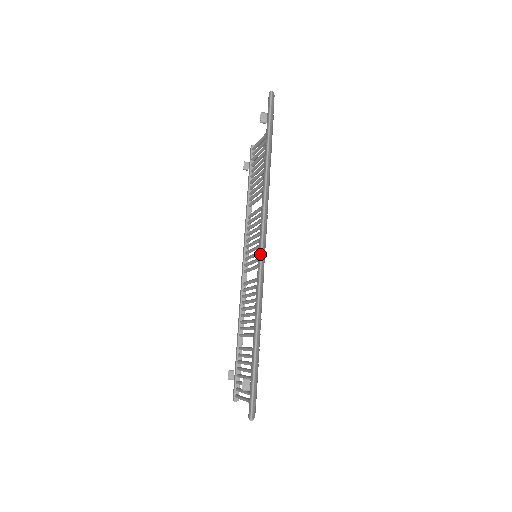
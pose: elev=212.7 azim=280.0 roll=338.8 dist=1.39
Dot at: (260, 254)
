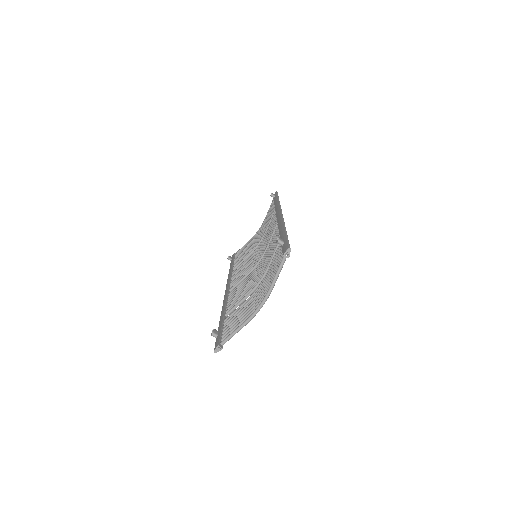
Dot at: (281, 214)
